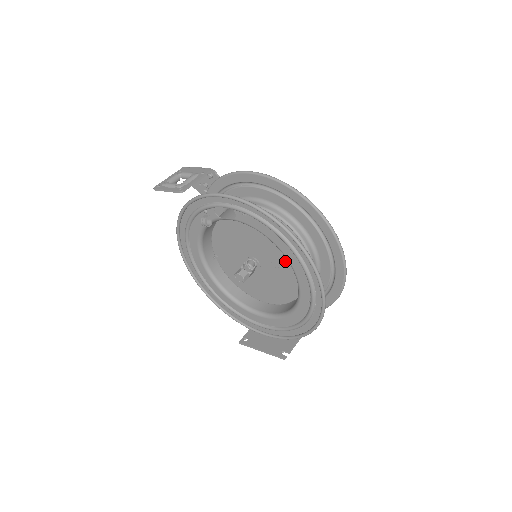
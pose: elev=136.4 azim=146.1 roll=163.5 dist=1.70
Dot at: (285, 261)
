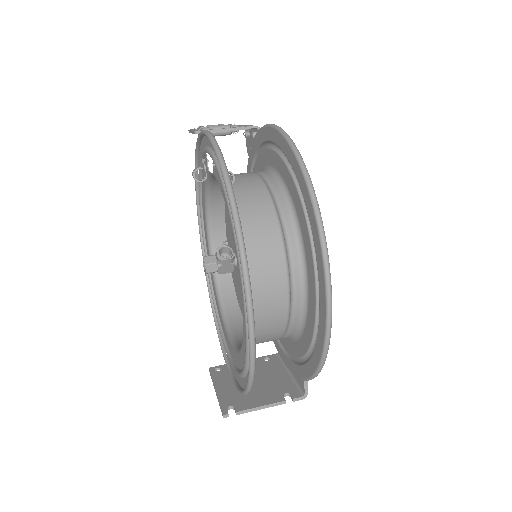
Dot at: occluded
